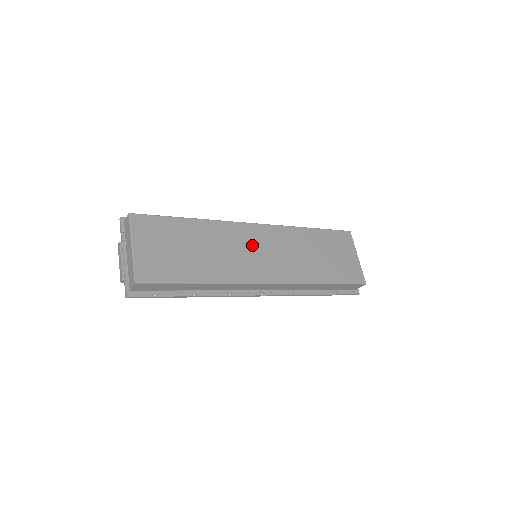
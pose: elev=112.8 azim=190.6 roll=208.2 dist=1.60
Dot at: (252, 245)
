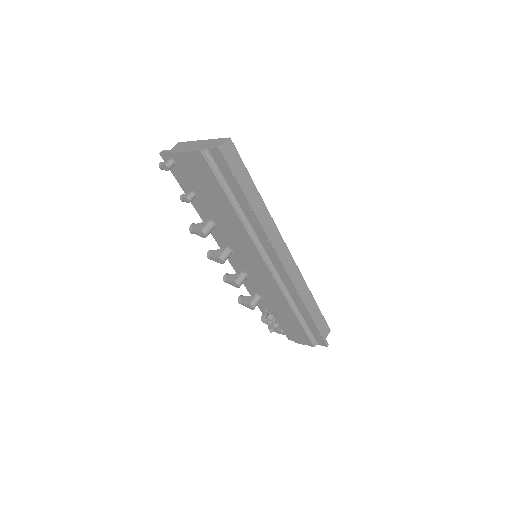
Dot at: occluded
